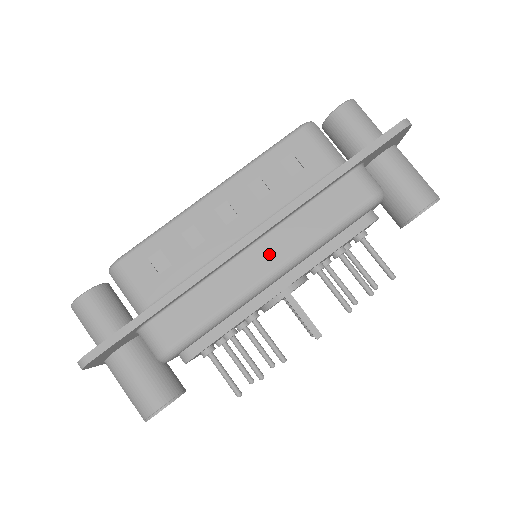
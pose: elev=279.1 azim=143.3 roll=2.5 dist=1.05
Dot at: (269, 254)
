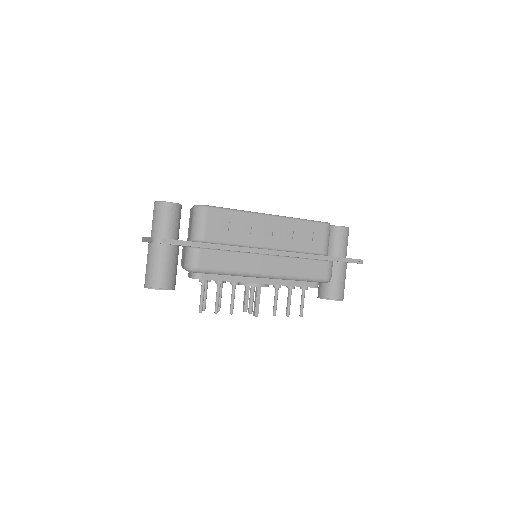
Dot at: (272, 265)
